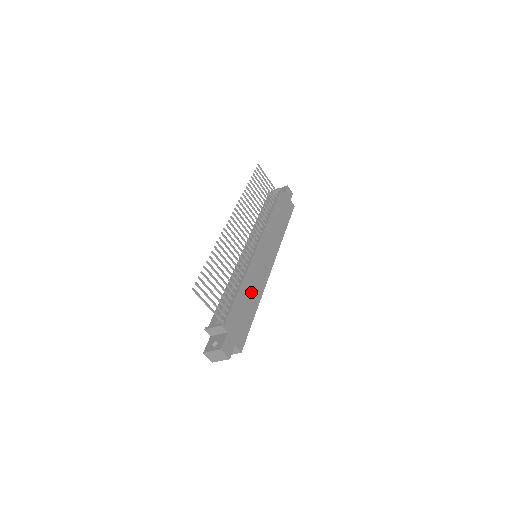
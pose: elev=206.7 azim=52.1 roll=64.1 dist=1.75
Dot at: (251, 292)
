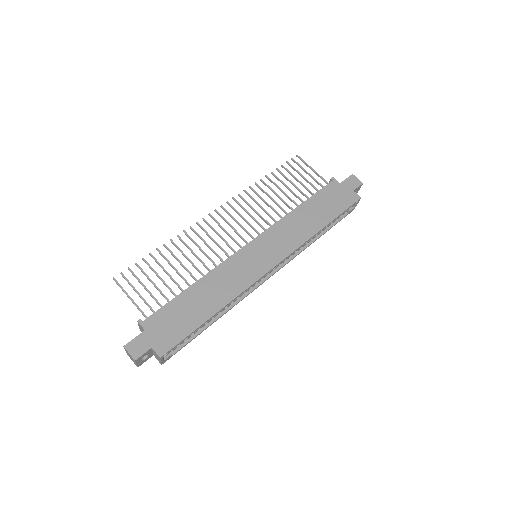
Dot at: (213, 292)
